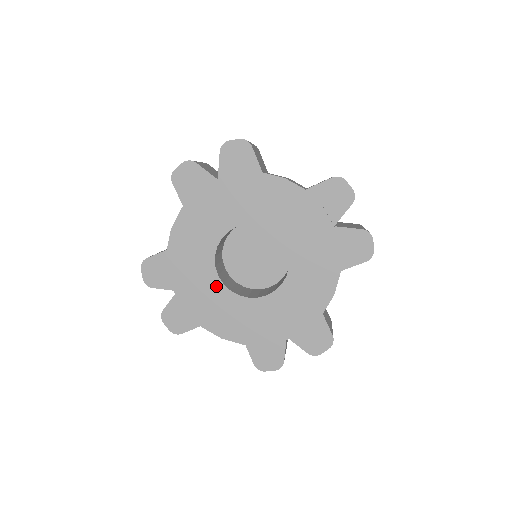
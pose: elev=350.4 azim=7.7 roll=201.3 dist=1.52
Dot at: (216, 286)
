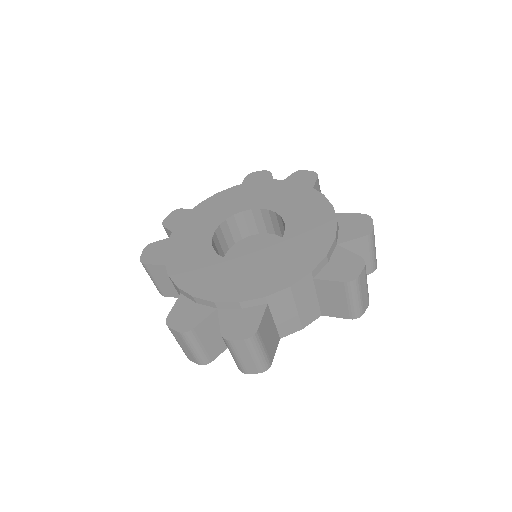
Dot at: (241, 266)
